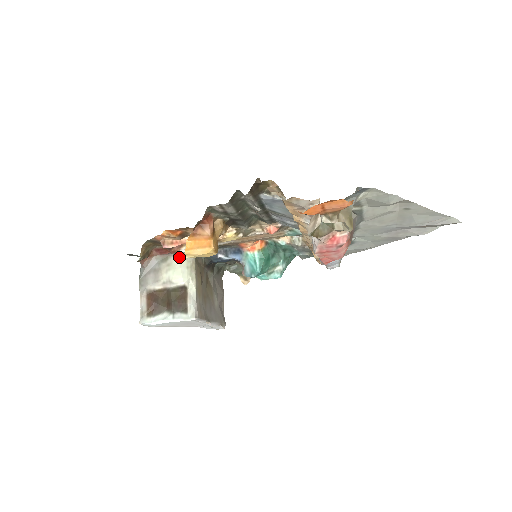
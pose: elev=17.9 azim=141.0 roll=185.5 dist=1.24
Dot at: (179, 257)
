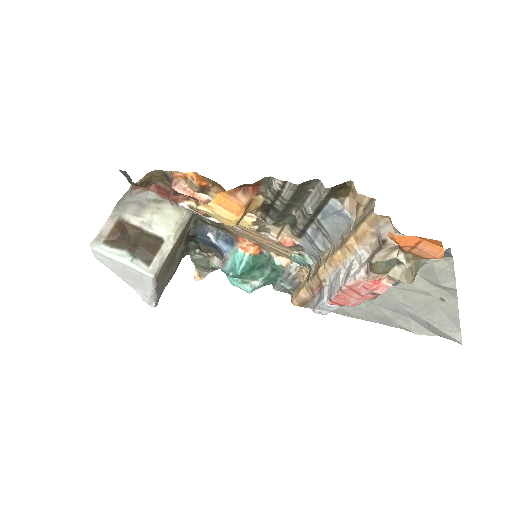
Dot at: (174, 208)
